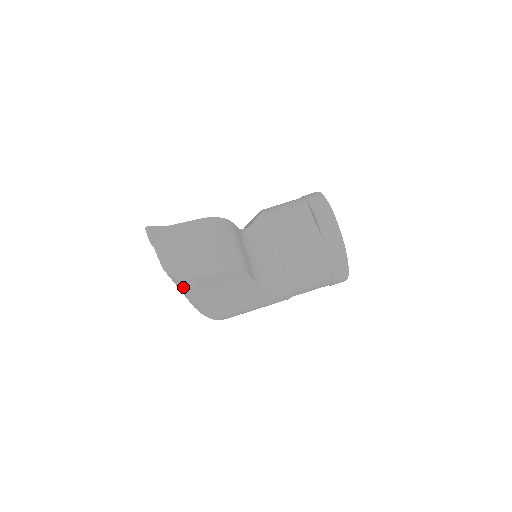
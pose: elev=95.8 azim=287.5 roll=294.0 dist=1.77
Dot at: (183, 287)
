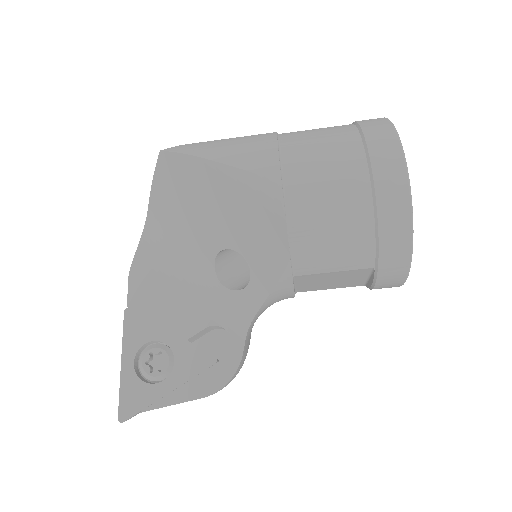
Dot at: occluded
